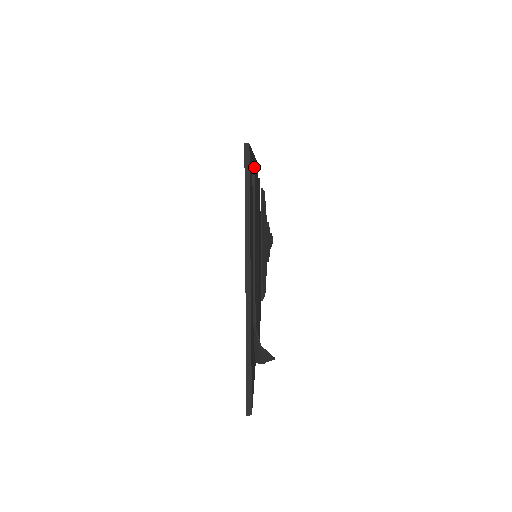
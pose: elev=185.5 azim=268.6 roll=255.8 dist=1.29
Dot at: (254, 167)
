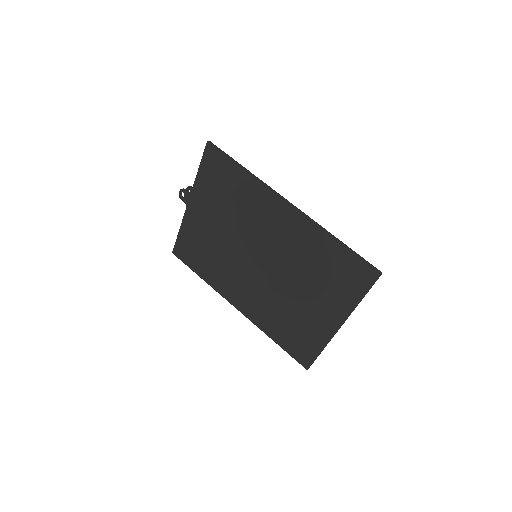
Dot at: (299, 219)
